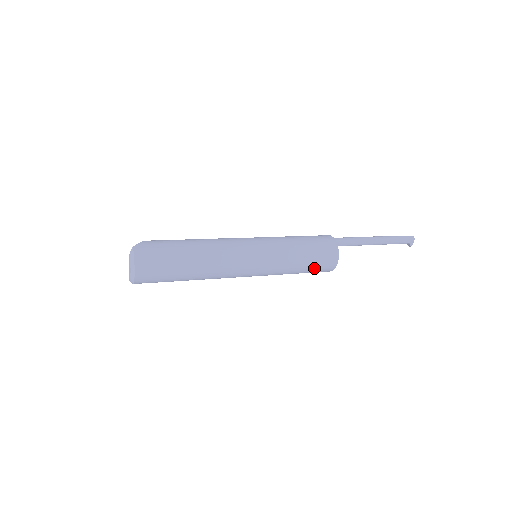
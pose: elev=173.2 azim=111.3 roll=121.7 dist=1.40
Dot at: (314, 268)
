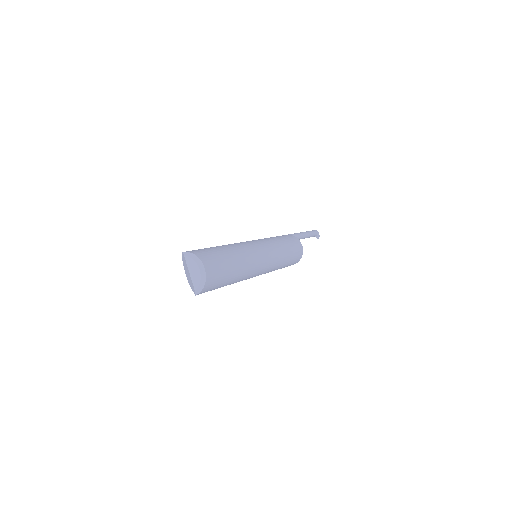
Dot at: (294, 250)
